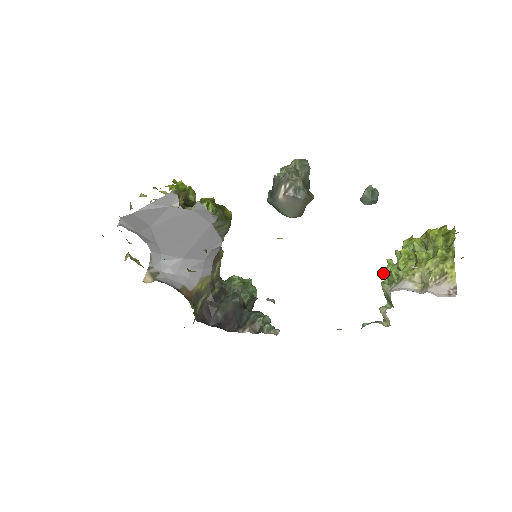
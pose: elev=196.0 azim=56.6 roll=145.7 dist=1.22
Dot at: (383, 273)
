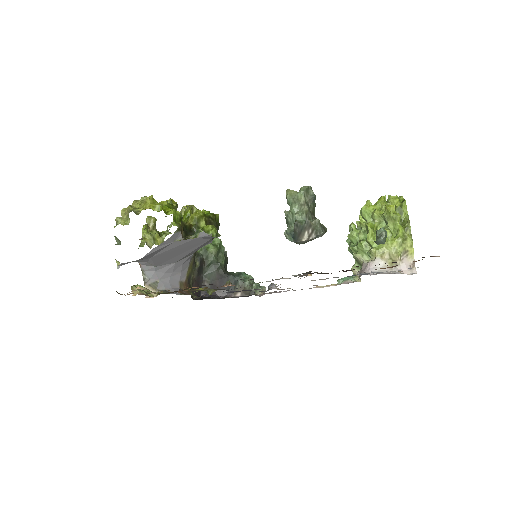
Dot at: (348, 236)
